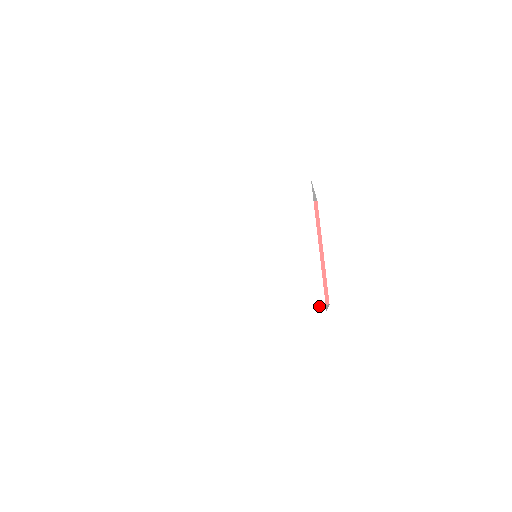
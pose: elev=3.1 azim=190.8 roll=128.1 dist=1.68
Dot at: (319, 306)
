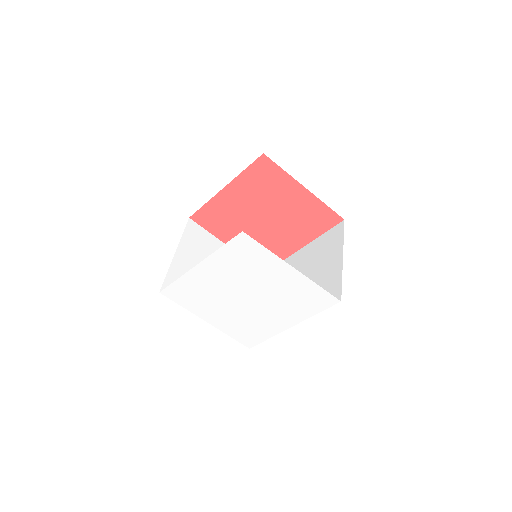
Dot at: (333, 301)
